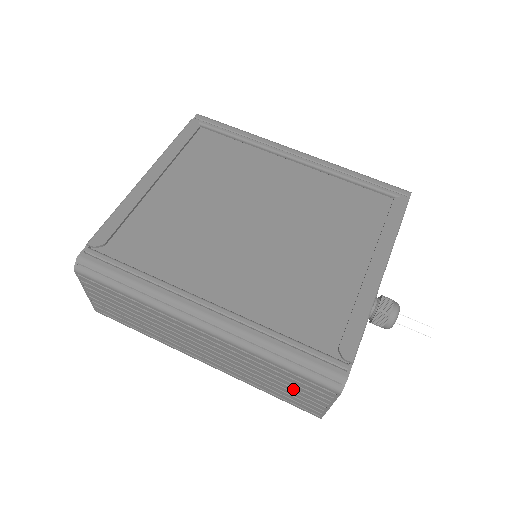
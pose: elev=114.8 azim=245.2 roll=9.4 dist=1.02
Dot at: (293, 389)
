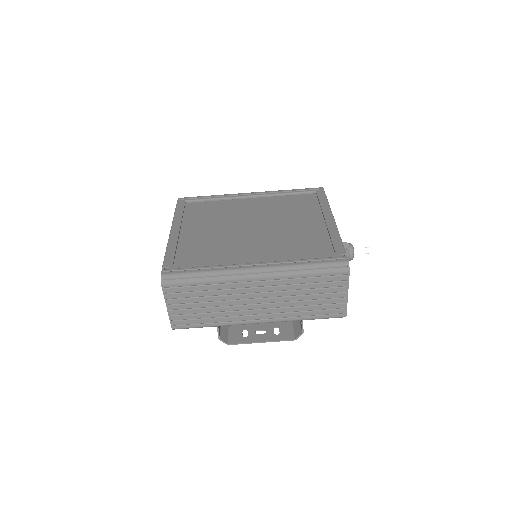
Dot at: (323, 295)
